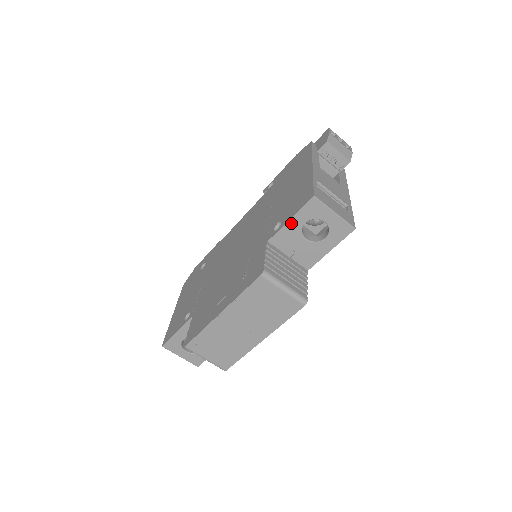
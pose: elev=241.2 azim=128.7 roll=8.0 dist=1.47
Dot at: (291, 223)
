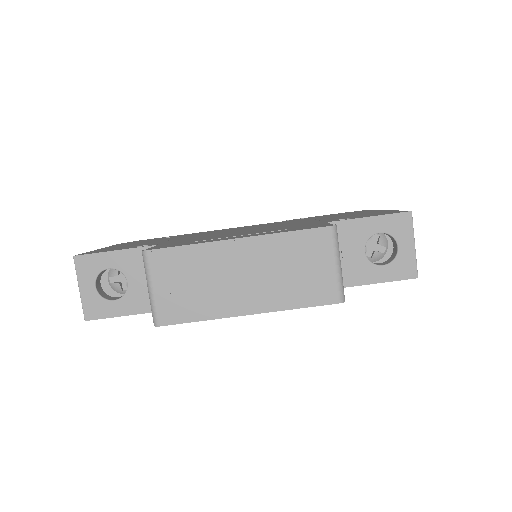
Dot at: (367, 221)
